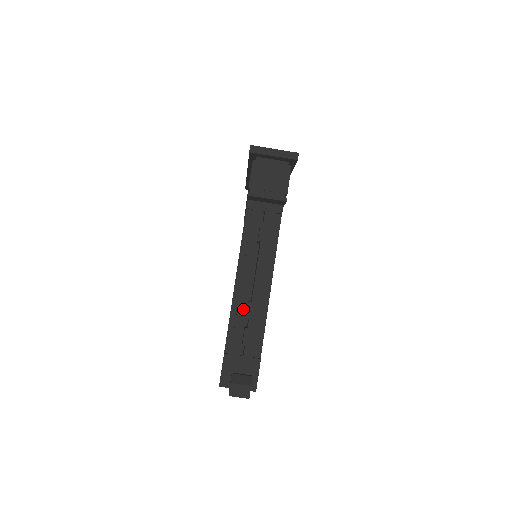
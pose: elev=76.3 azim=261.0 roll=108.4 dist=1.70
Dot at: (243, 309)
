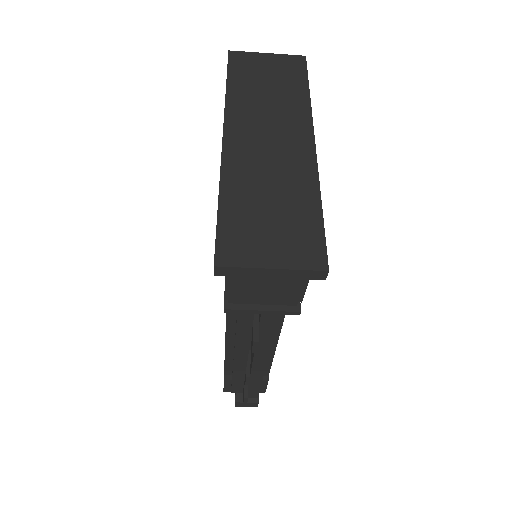
Dot at: (240, 373)
